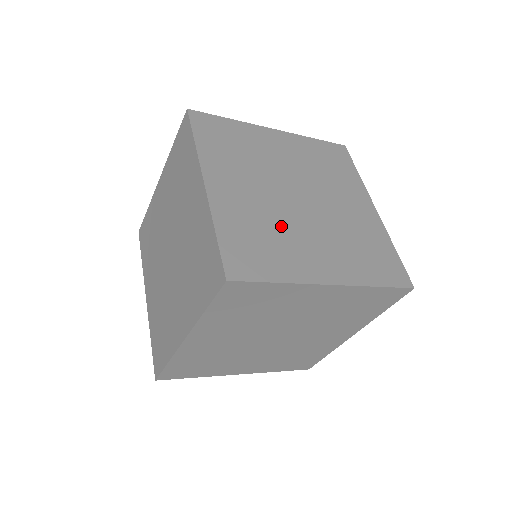
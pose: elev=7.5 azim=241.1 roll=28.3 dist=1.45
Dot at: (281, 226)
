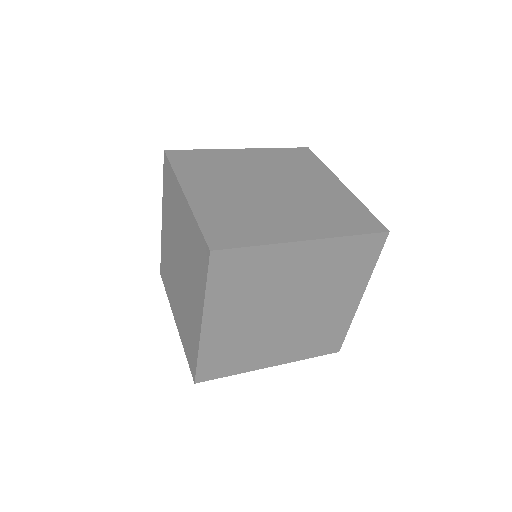
Dot at: (254, 340)
